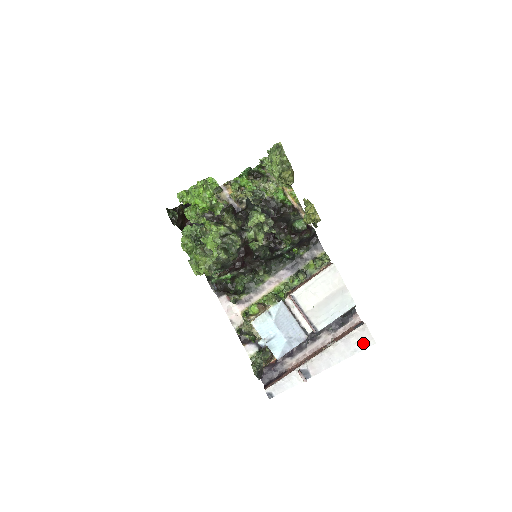
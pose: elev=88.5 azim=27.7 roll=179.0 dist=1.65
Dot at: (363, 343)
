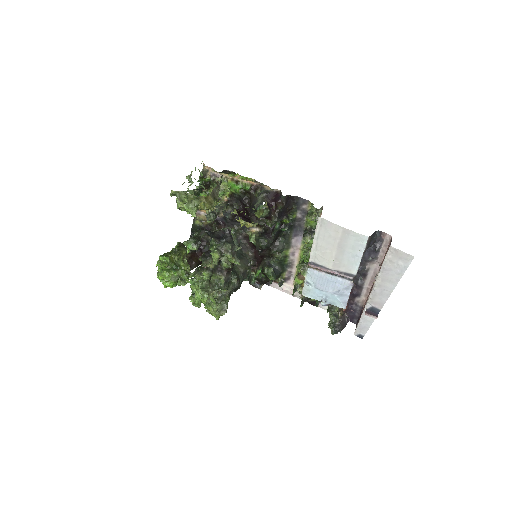
Dot at: (402, 263)
